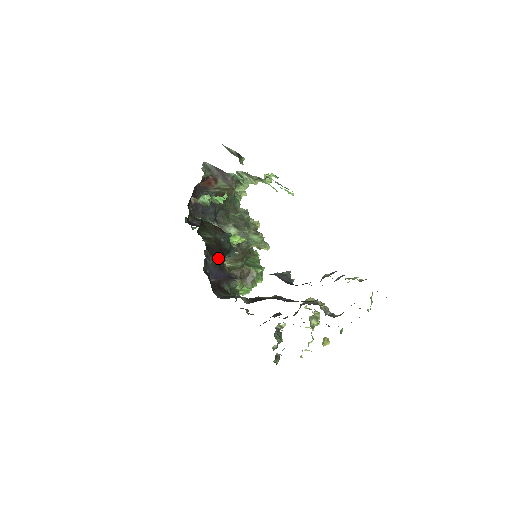
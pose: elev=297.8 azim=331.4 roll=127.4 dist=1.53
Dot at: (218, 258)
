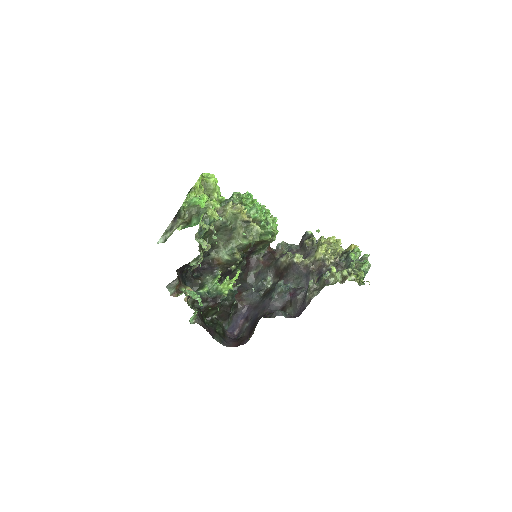
Dot at: (230, 316)
